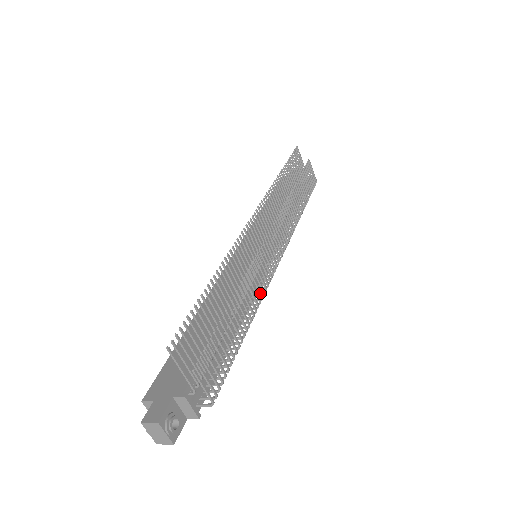
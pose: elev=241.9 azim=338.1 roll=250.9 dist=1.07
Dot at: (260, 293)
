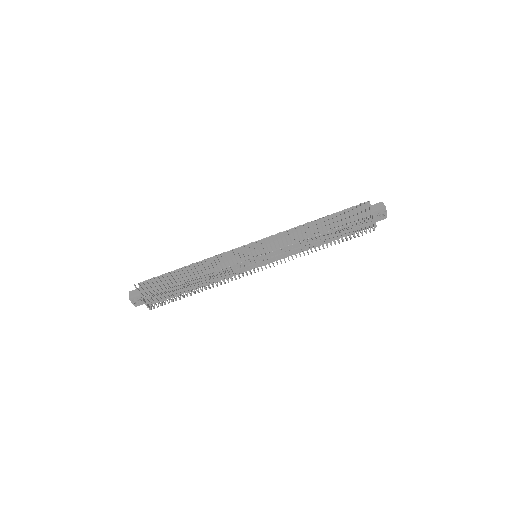
Dot at: occluded
